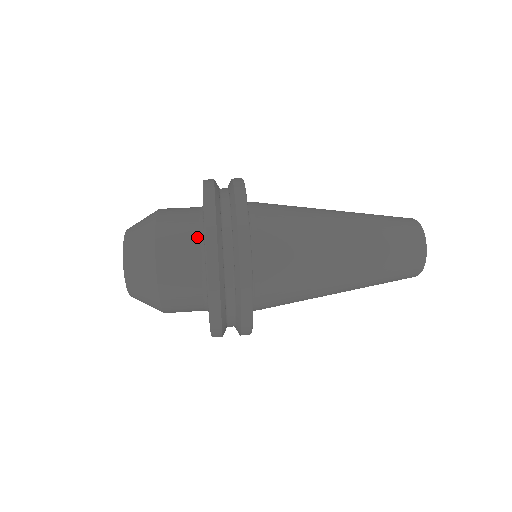
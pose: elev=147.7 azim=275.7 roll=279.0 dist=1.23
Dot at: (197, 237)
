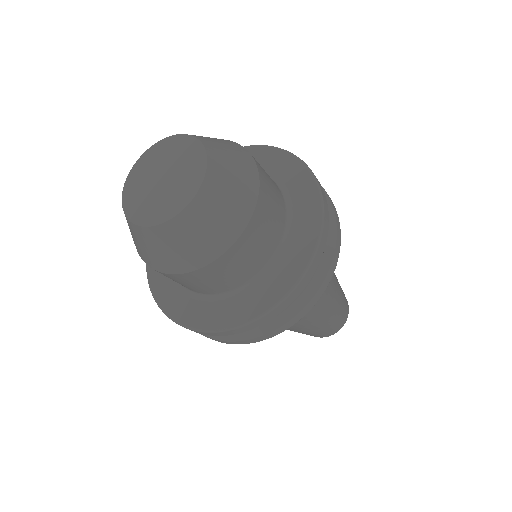
Dot at: occluded
